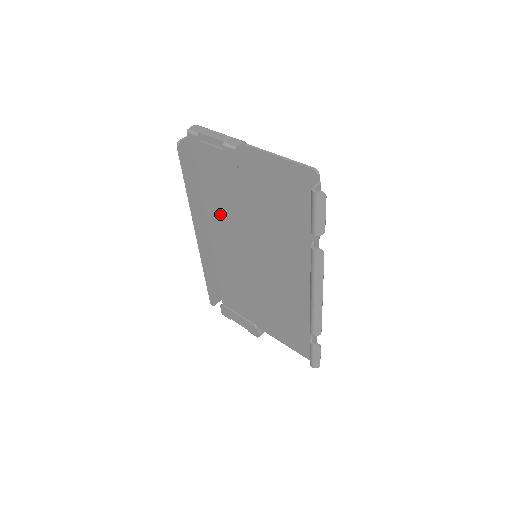
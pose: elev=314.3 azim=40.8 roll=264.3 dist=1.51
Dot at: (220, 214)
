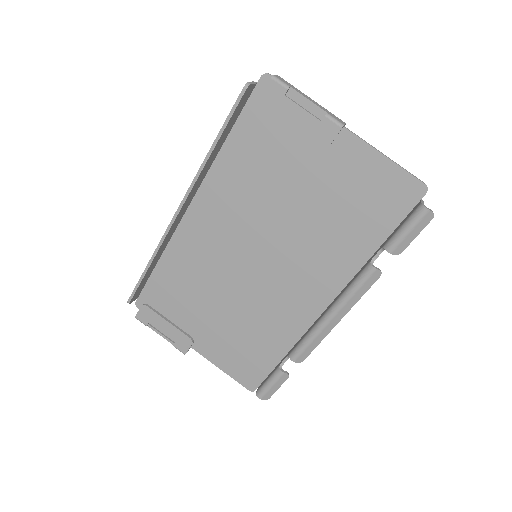
Dot at: (230, 192)
